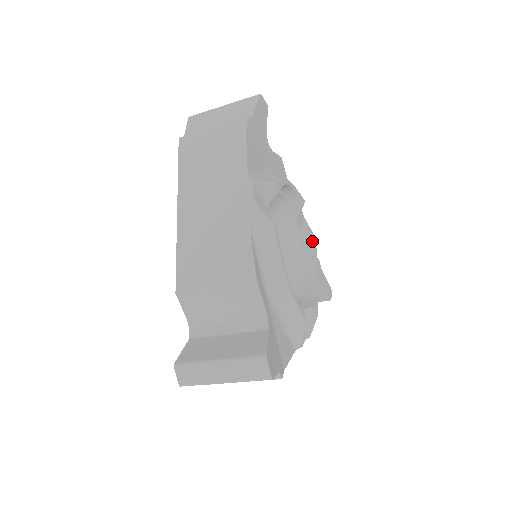
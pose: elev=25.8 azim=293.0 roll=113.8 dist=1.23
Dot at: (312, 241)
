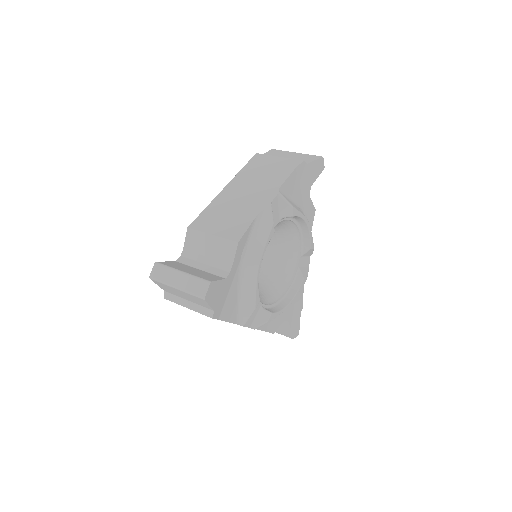
Dot at: occluded
